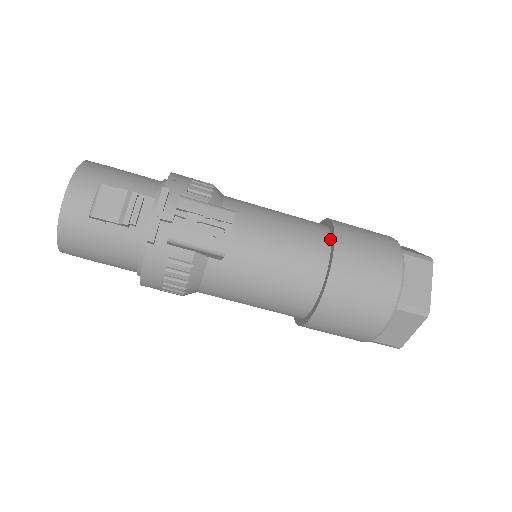
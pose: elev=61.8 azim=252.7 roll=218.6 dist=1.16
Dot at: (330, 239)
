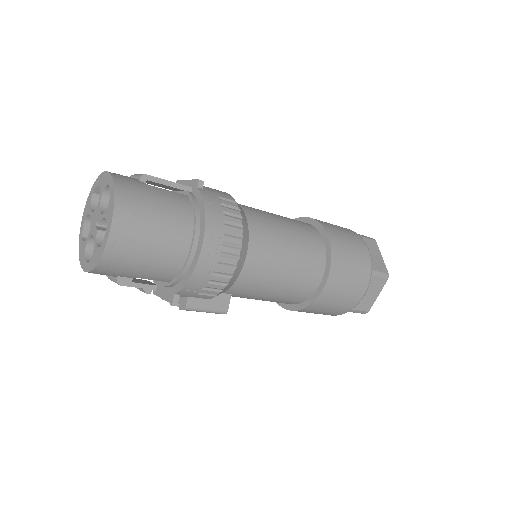
Dot at: (302, 302)
